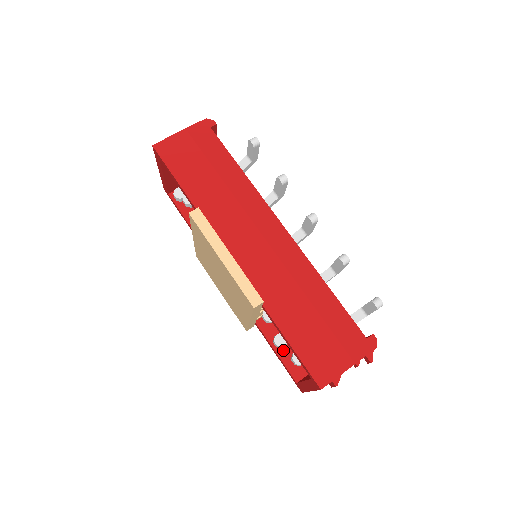
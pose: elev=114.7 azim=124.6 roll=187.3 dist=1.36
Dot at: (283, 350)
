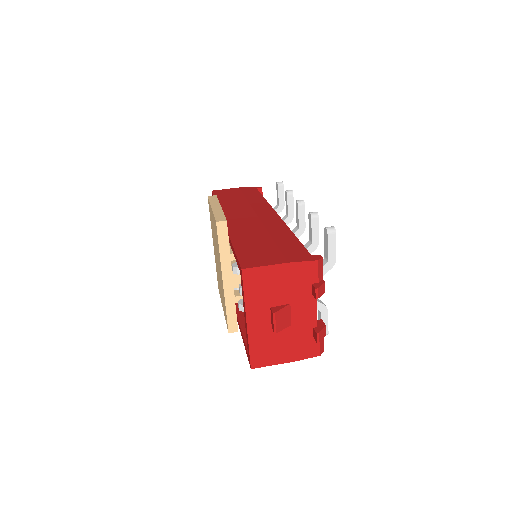
Dot at: occluded
